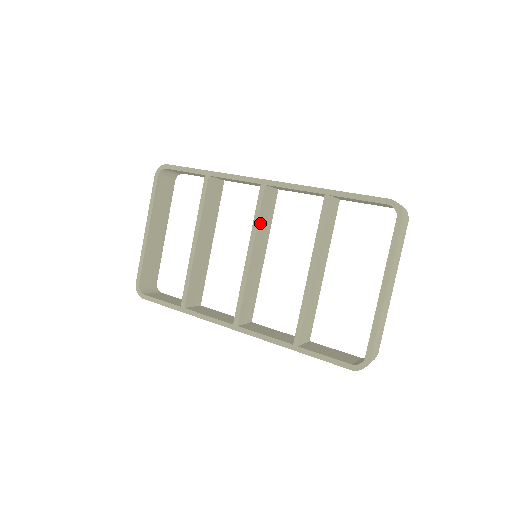
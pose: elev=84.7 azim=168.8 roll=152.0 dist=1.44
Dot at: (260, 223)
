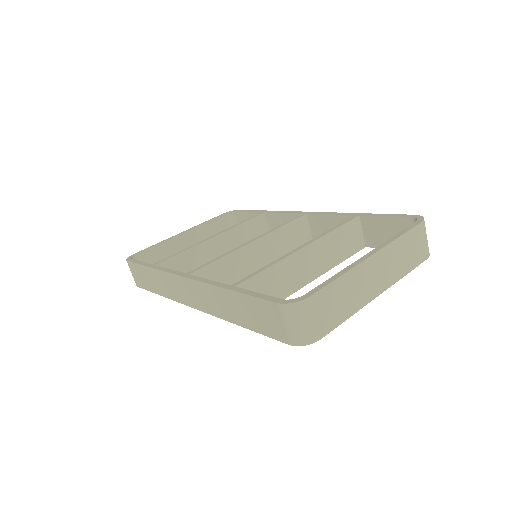
Dot at: (281, 233)
